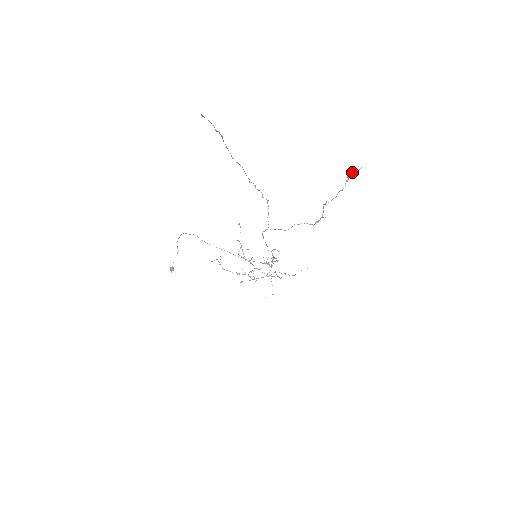
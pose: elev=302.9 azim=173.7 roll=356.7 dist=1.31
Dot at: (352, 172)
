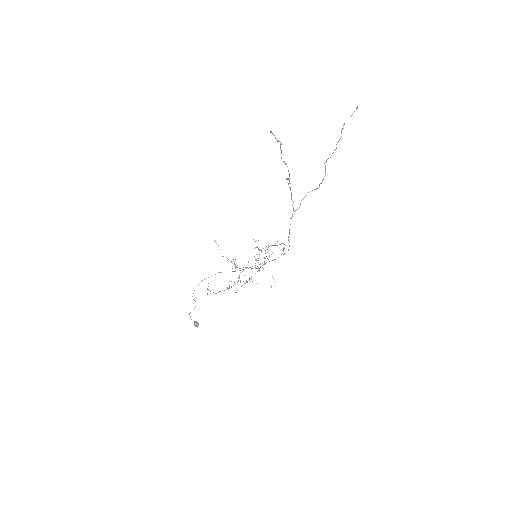
Dot at: occluded
